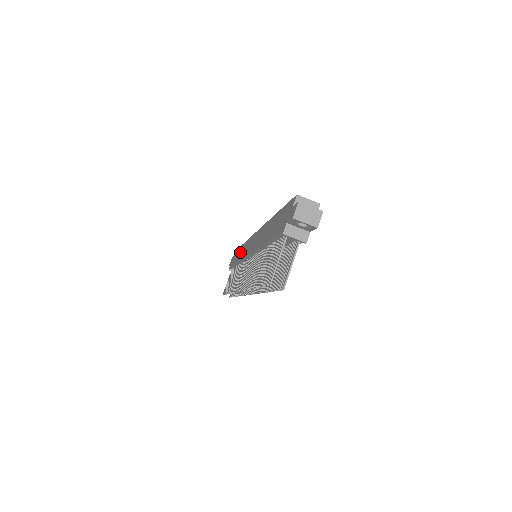
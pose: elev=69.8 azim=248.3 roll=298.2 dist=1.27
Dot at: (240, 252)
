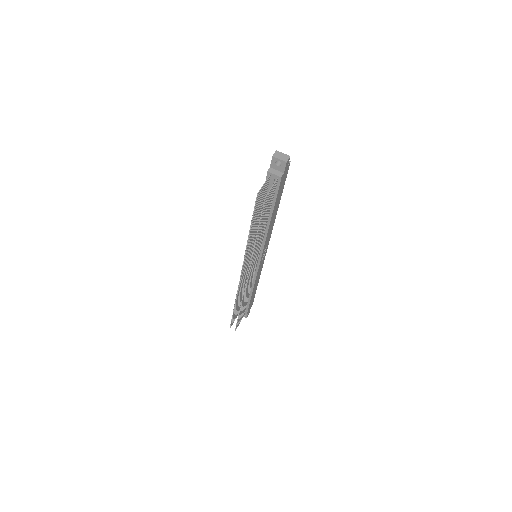
Dot at: occluded
